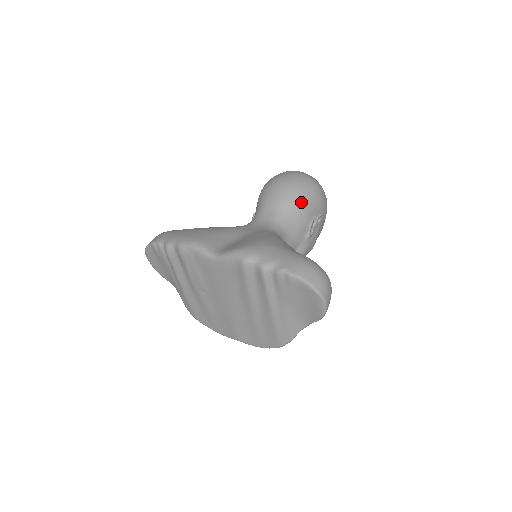
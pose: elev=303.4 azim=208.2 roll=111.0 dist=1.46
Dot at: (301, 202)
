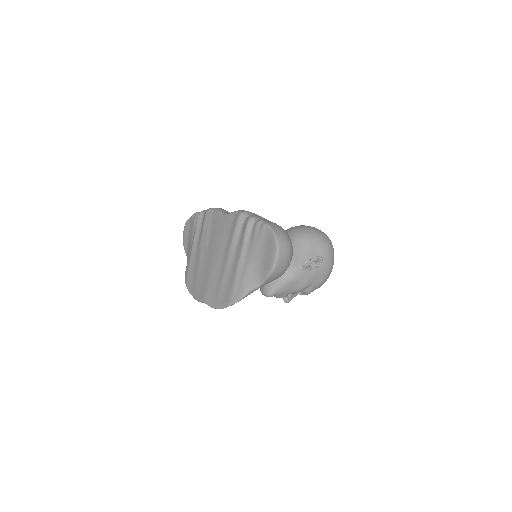
Dot at: (310, 239)
